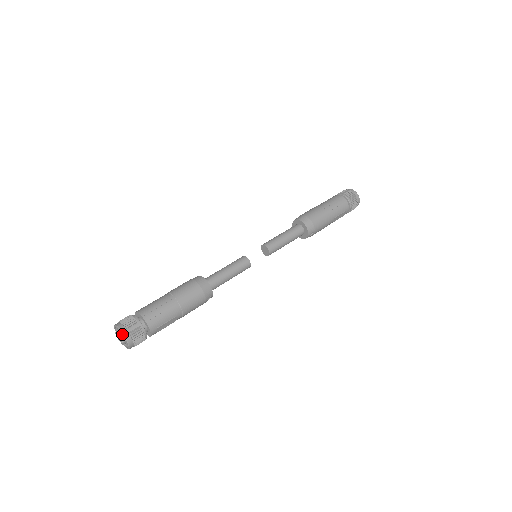
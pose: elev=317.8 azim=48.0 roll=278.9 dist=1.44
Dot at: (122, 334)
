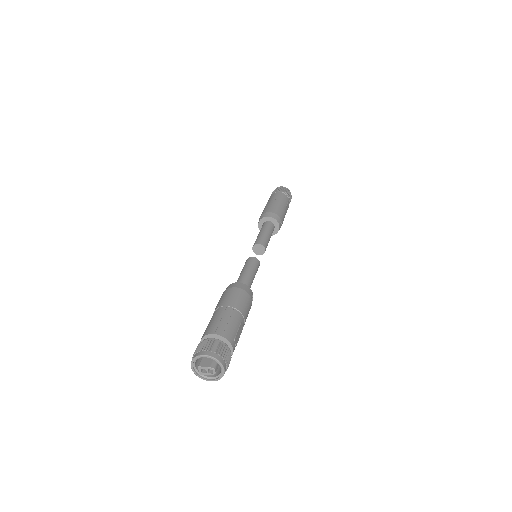
Dot at: occluded
